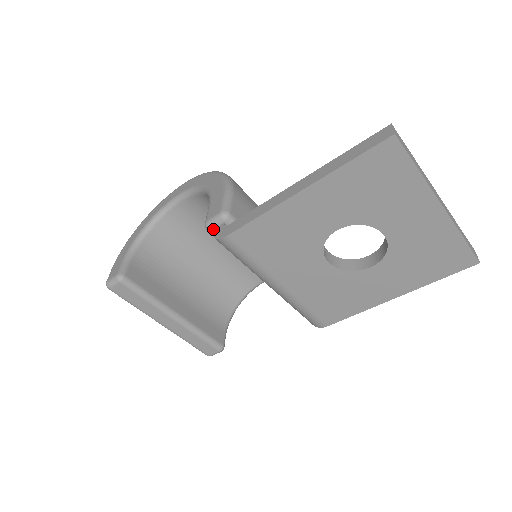
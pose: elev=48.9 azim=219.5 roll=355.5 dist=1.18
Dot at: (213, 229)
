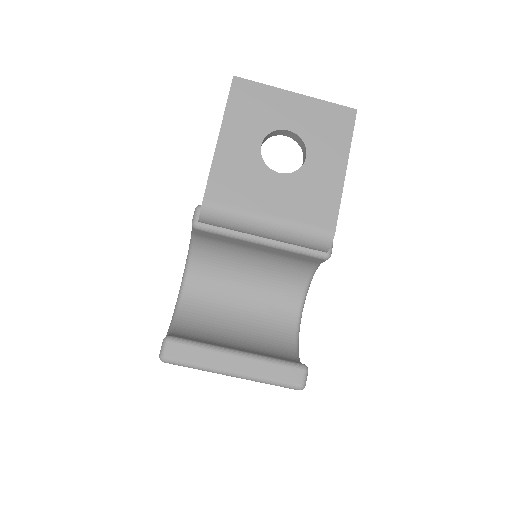
Dot at: (198, 221)
